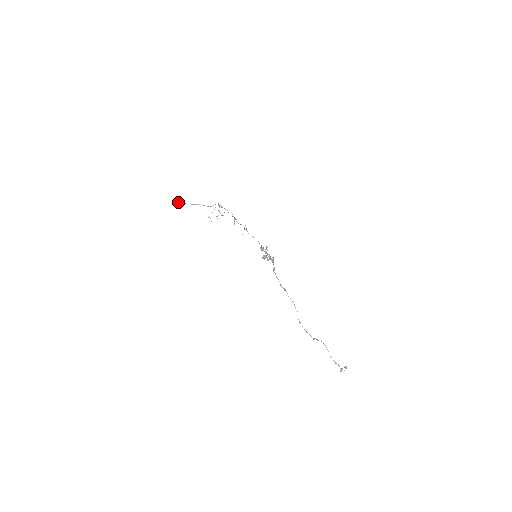
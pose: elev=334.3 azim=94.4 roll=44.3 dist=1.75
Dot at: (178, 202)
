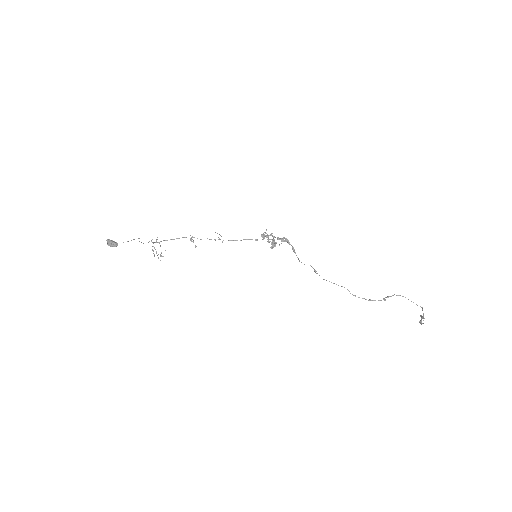
Dot at: (108, 245)
